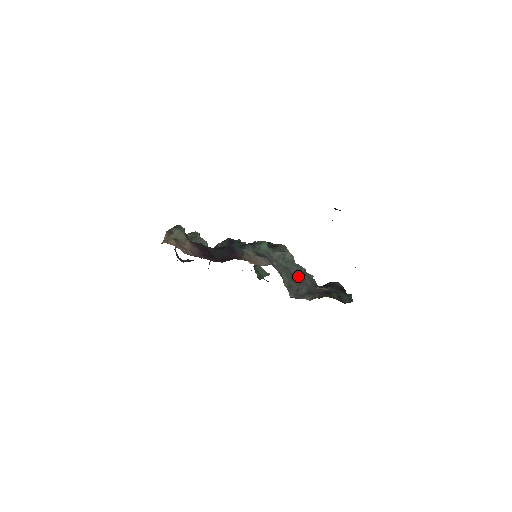
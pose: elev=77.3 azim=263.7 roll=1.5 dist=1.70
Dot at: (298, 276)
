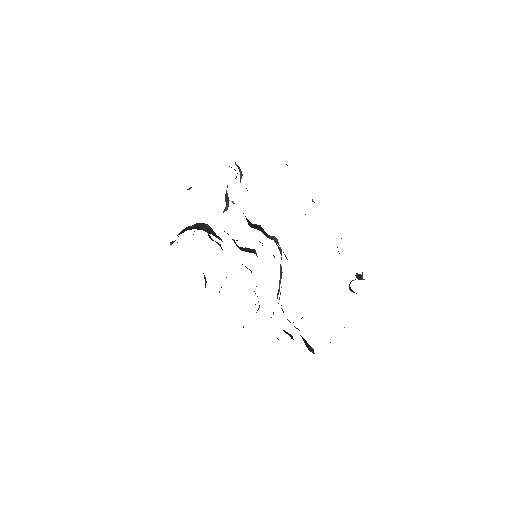
Dot at: occluded
